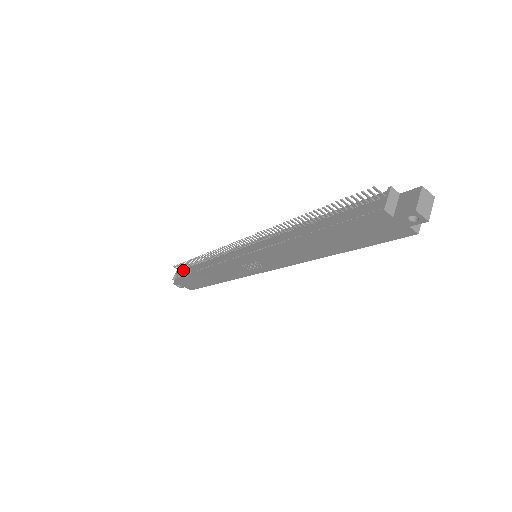
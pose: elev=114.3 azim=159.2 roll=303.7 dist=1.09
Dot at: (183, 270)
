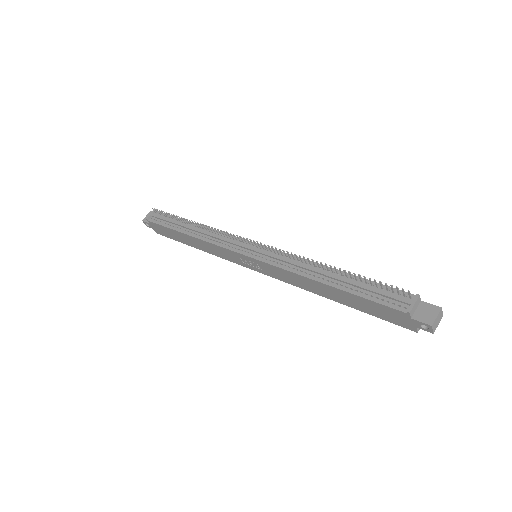
Dot at: (163, 218)
